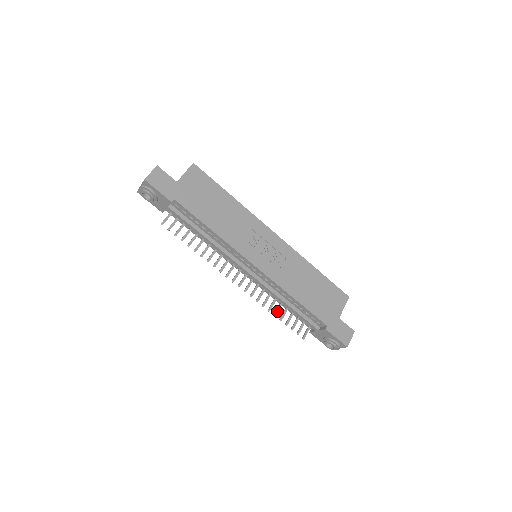
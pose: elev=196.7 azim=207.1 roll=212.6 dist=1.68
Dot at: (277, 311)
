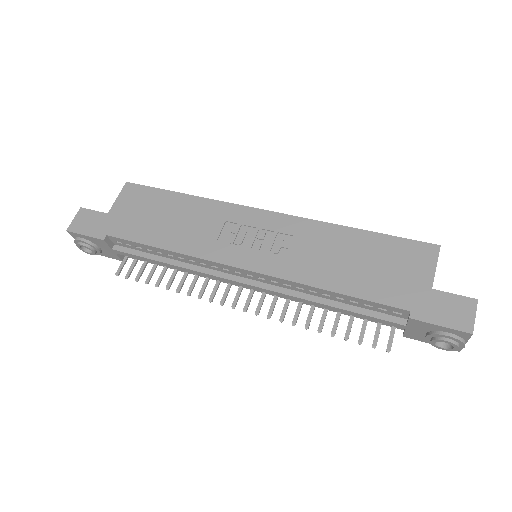
Dot at: (321, 323)
